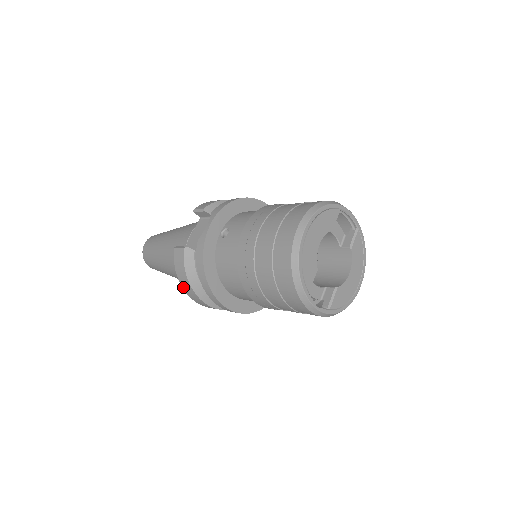
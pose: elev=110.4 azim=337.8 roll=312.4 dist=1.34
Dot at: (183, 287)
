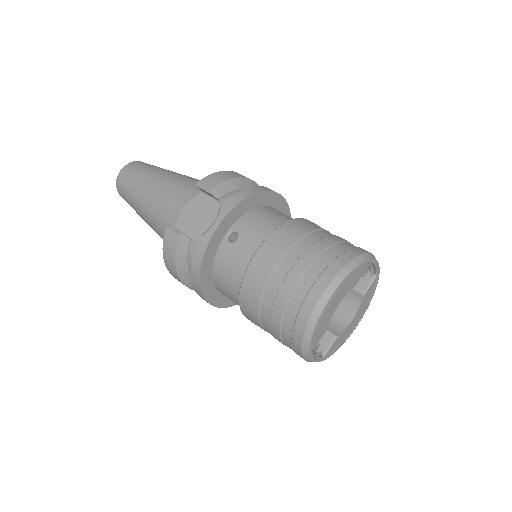
Dot at: (167, 267)
